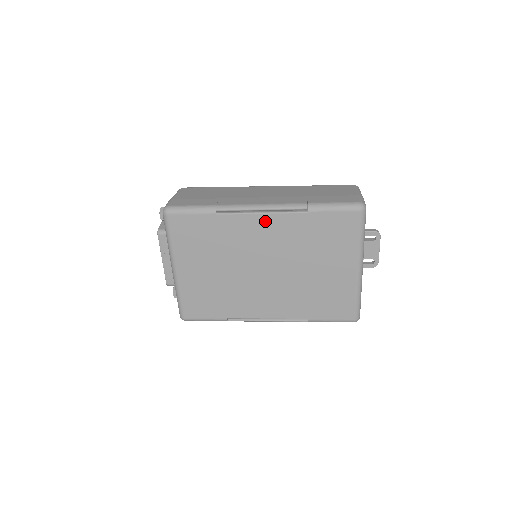
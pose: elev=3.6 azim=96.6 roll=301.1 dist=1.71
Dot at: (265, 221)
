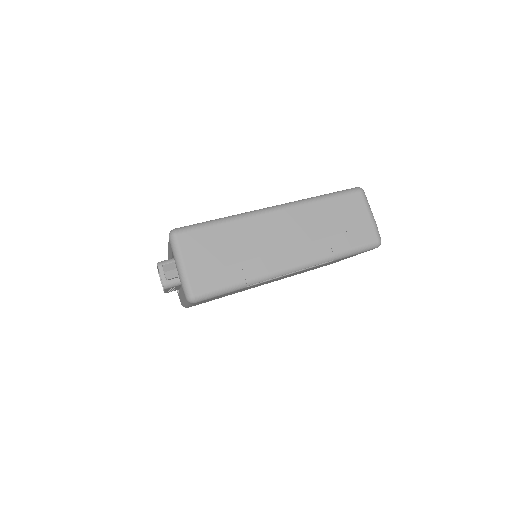
Dot at: occluded
